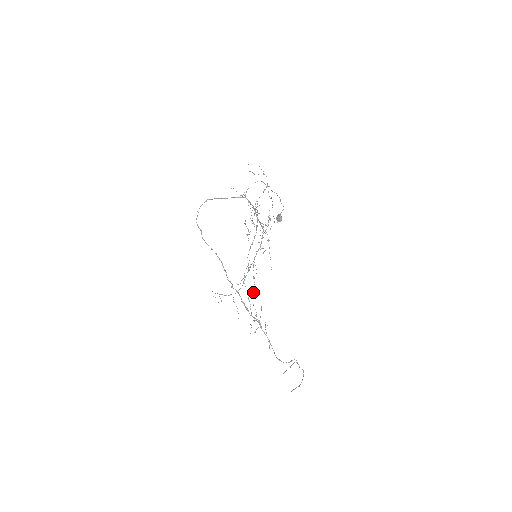
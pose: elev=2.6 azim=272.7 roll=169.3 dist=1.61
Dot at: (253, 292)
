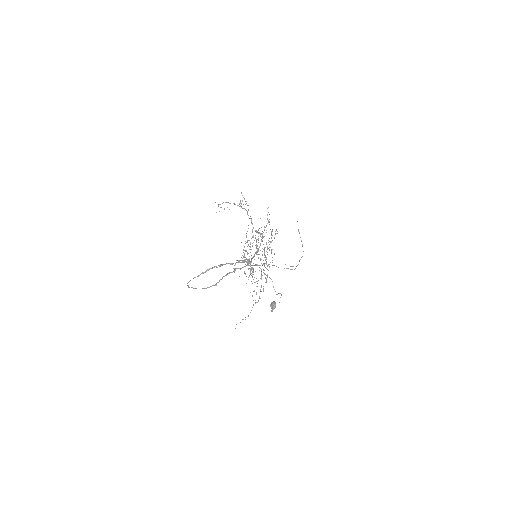
Dot at: occluded
